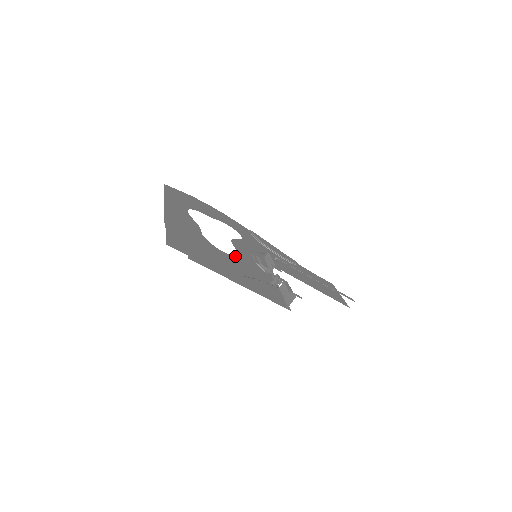
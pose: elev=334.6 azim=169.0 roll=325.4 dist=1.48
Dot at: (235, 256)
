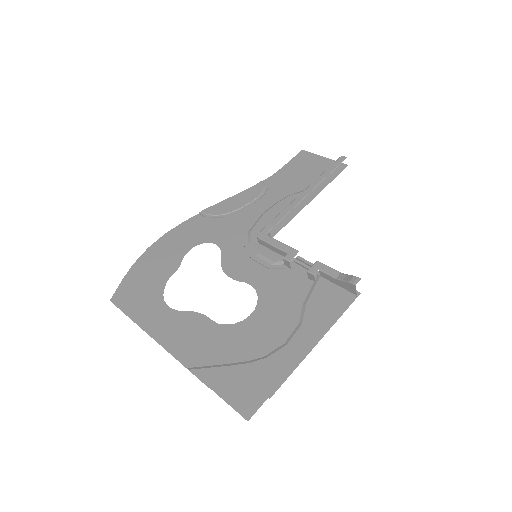
Dot at: (258, 299)
